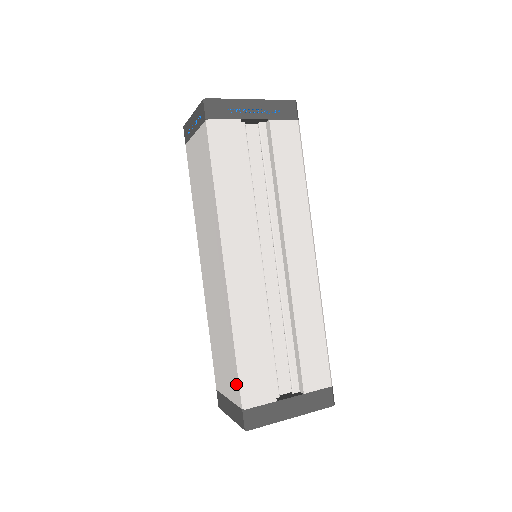
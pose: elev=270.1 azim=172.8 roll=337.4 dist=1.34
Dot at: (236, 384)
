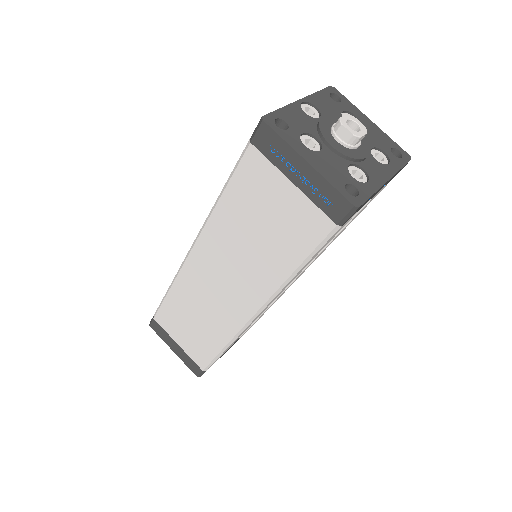
Dot at: (204, 359)
